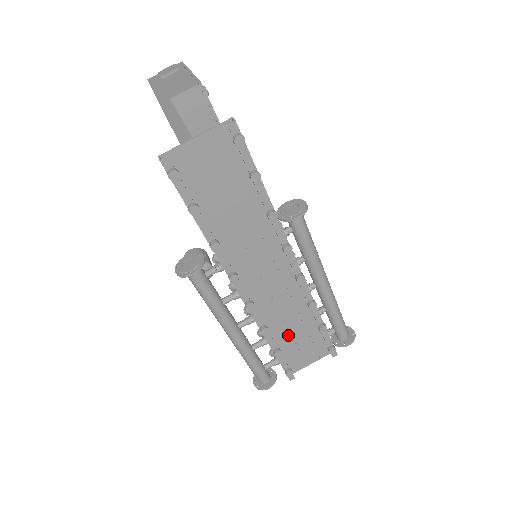
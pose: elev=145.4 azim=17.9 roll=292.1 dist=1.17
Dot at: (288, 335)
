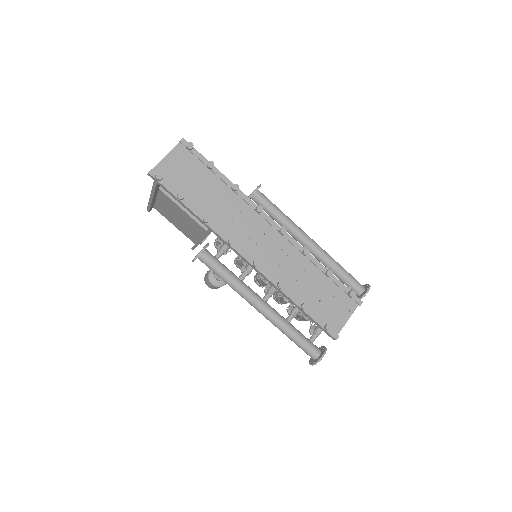
Dot at: (308, 294)
